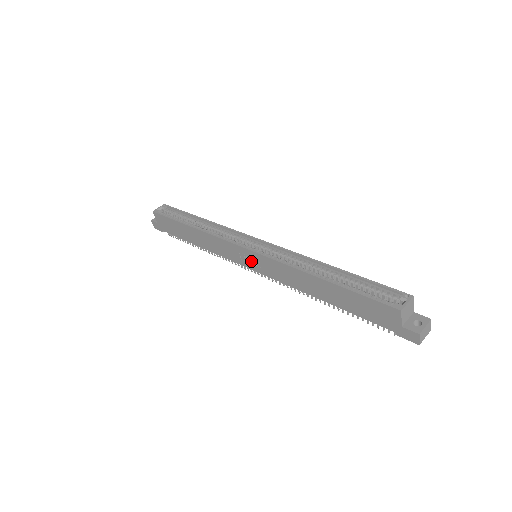
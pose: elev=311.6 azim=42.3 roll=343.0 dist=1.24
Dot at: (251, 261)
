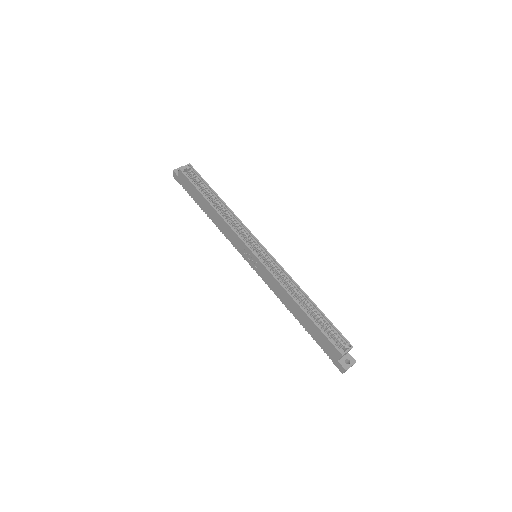
Dot at: (252, 260)
